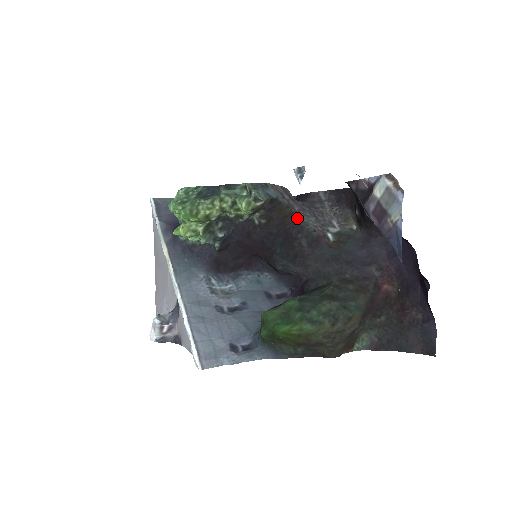
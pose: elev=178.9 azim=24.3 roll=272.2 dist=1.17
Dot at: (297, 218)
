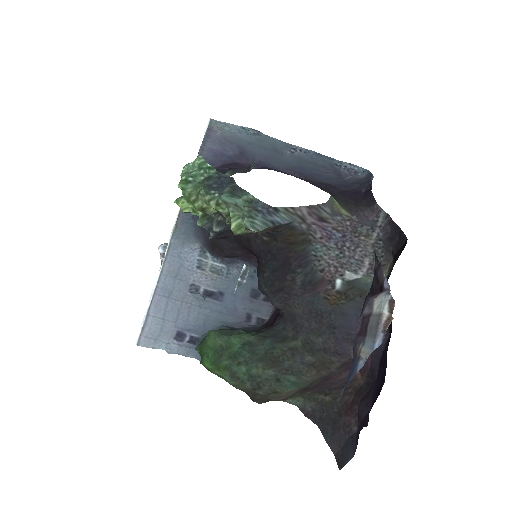
Dot at: (309, 249)
